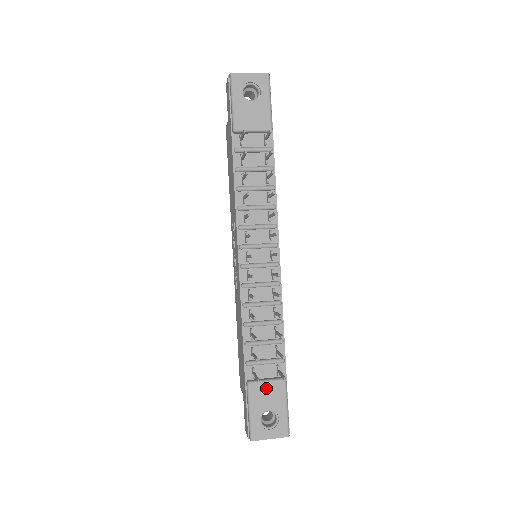
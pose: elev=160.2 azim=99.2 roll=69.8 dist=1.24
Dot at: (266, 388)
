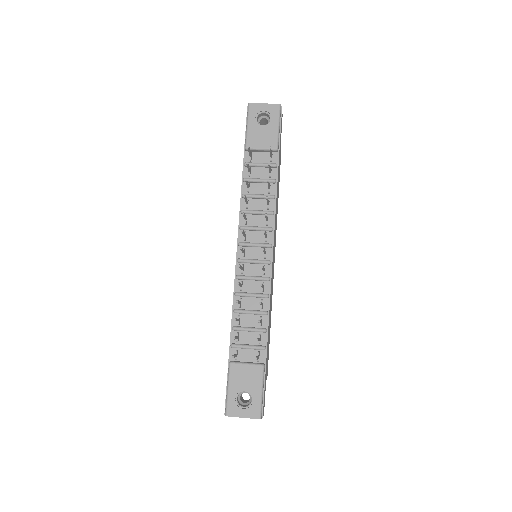
Dot at: (245, 370)
